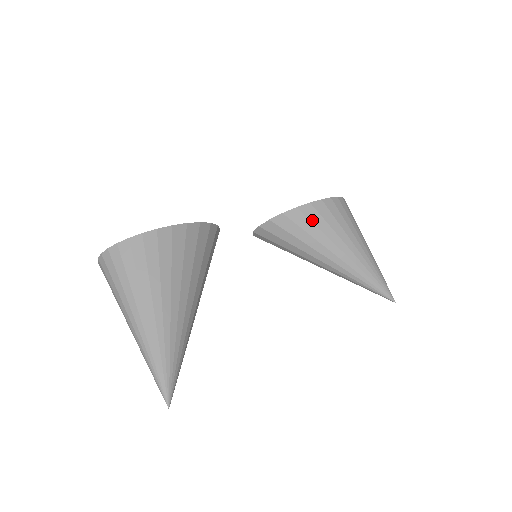
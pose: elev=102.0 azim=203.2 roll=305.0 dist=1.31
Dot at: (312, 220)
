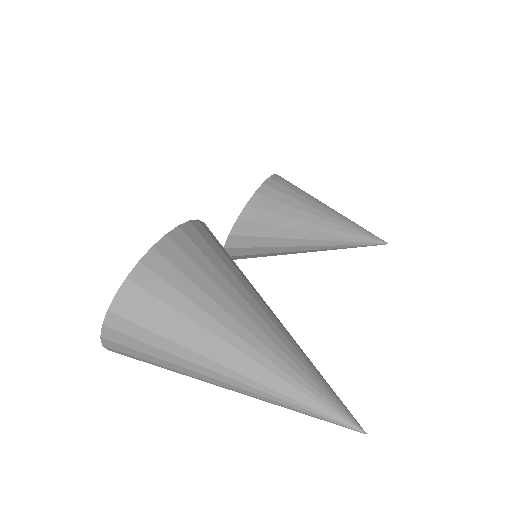
Dot at: (276, 199)
